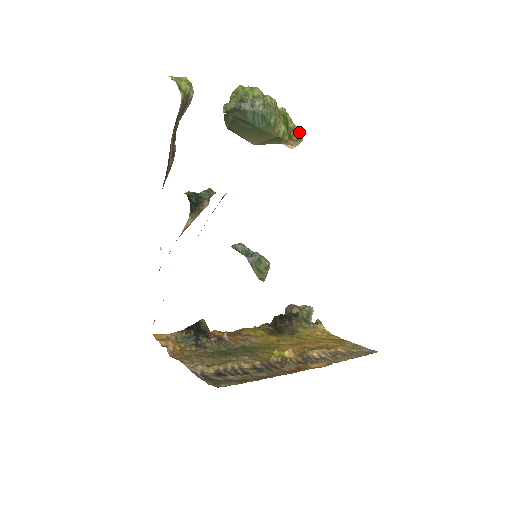
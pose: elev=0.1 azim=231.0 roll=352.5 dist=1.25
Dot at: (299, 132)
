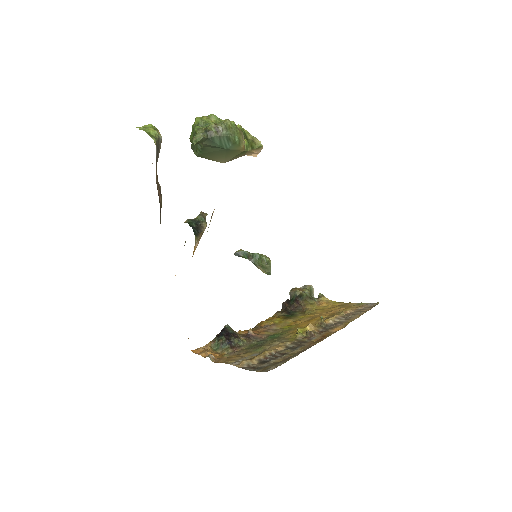
Dot at: (258, 141)
